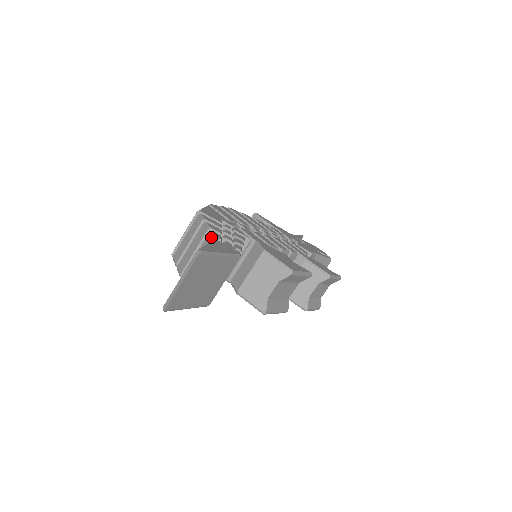
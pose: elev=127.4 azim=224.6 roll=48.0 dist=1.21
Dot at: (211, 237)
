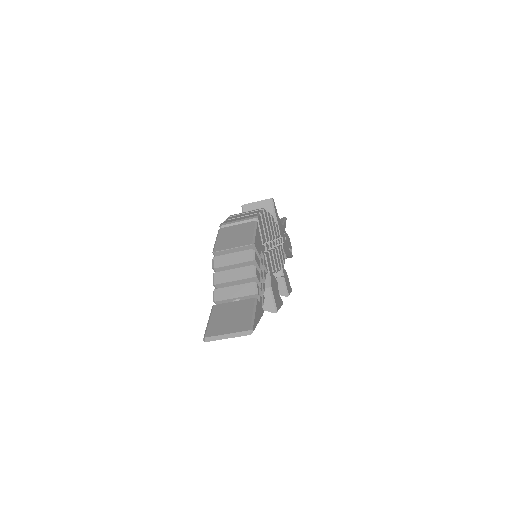
Dot at: (254, 289)
